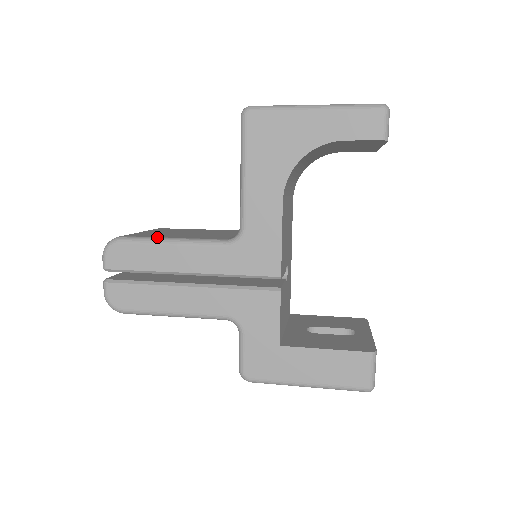
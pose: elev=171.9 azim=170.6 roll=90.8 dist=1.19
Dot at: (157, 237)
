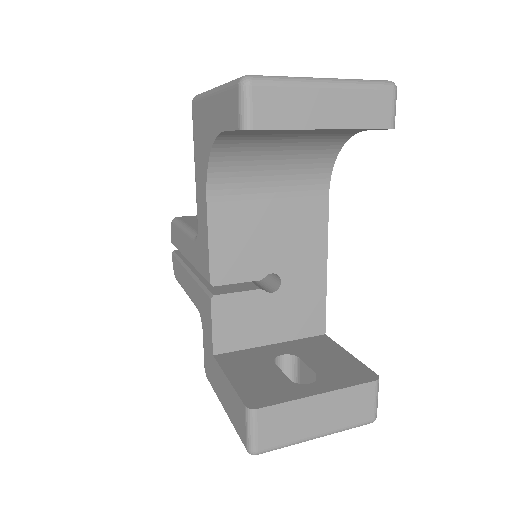
Dot at: (183, 222)
